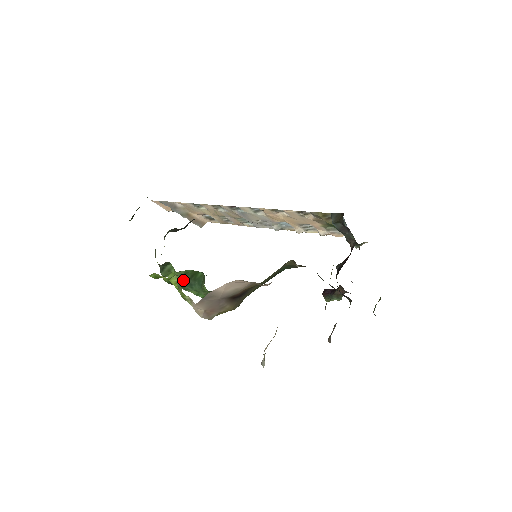
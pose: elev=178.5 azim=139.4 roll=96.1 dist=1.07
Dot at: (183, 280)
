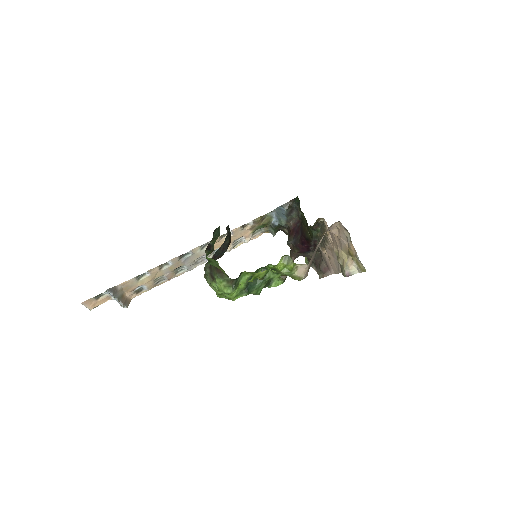
Dot at: (247, 285)
